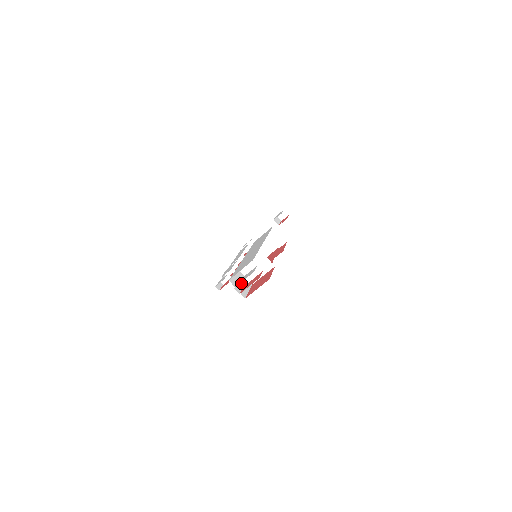
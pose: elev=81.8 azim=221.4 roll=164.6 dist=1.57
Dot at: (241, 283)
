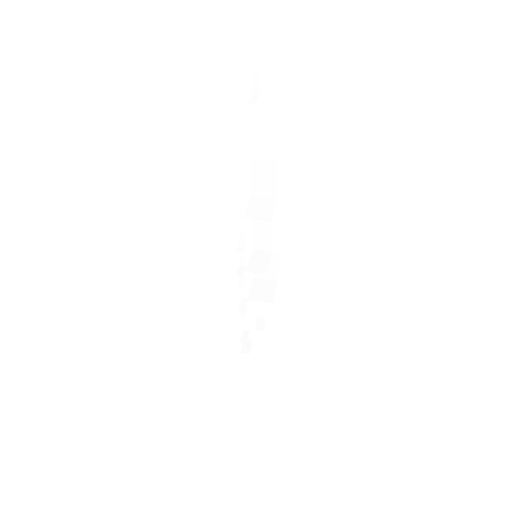
Dot at: occluded
